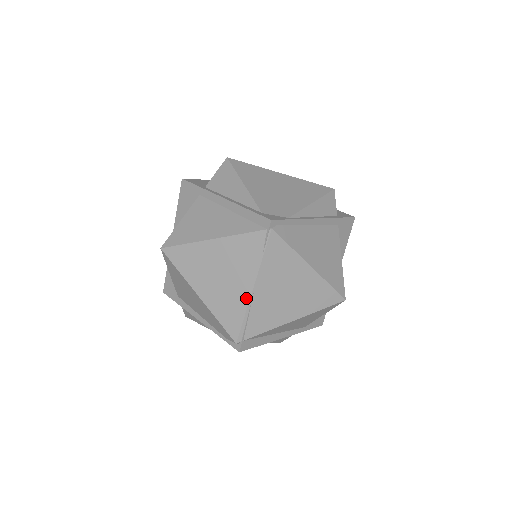
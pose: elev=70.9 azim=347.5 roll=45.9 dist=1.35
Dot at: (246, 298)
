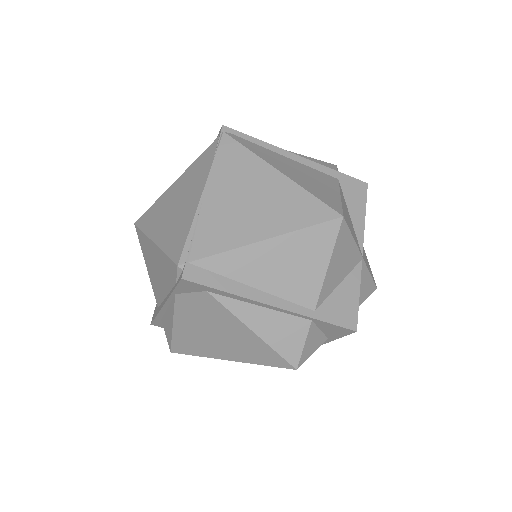
Dot at: (194, 208)
